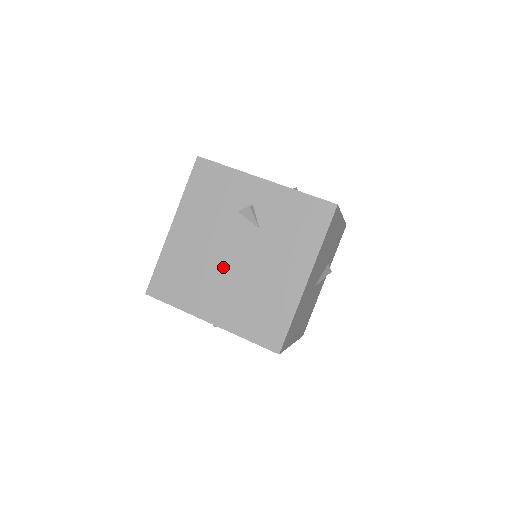
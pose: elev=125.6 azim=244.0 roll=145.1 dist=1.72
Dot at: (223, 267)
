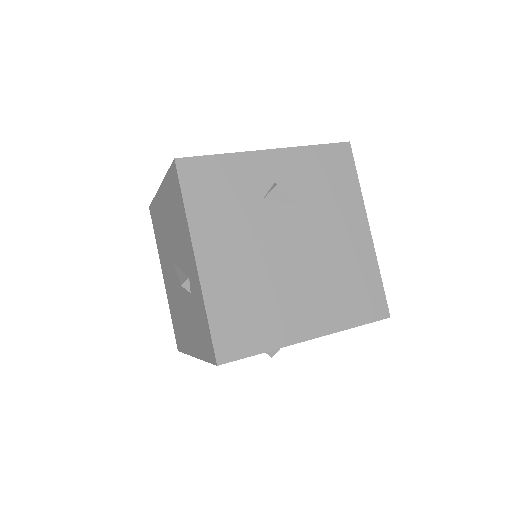
Dot at: (287, 269)
